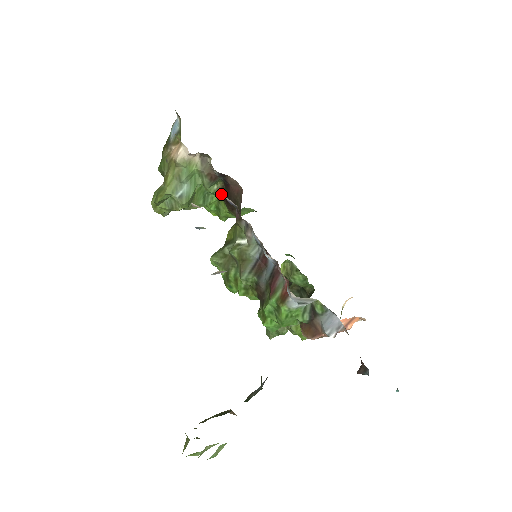
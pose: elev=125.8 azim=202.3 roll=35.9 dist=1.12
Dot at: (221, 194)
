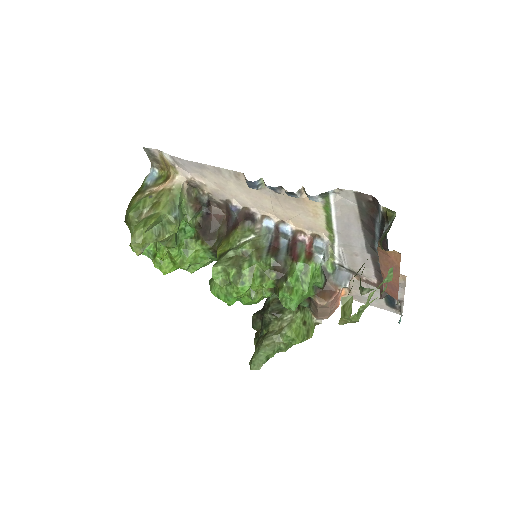
Dot at: (196, 230)
